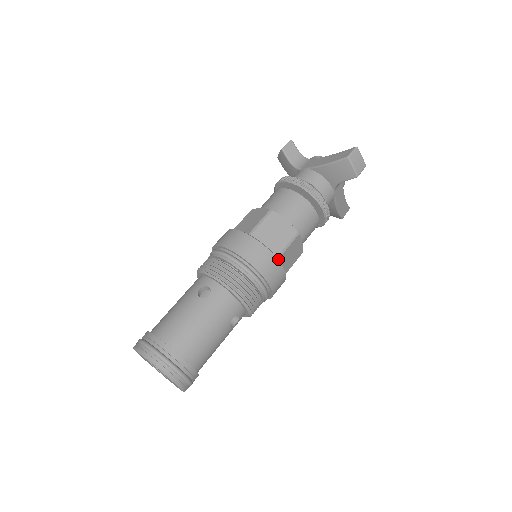
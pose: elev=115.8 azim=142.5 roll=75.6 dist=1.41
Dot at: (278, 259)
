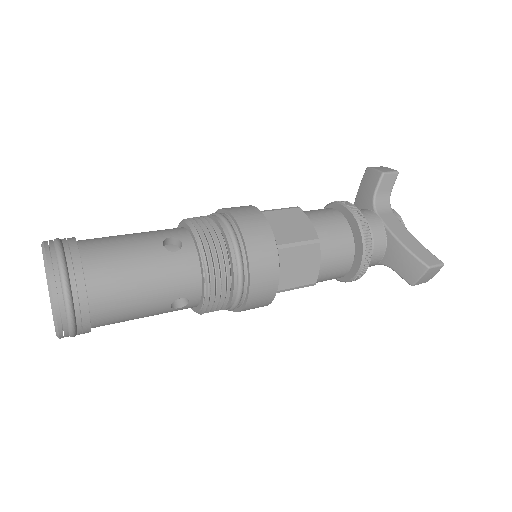
Dot at: occluded
